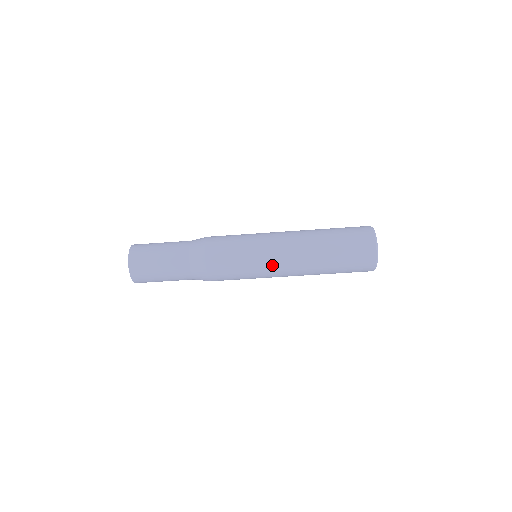
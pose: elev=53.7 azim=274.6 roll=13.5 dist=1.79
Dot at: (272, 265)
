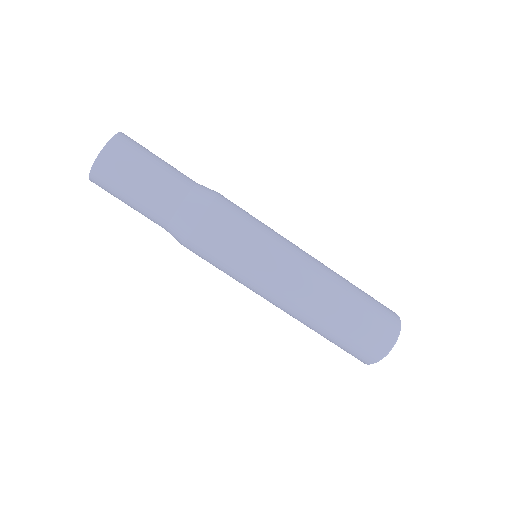
Dot at: (278, 274)
